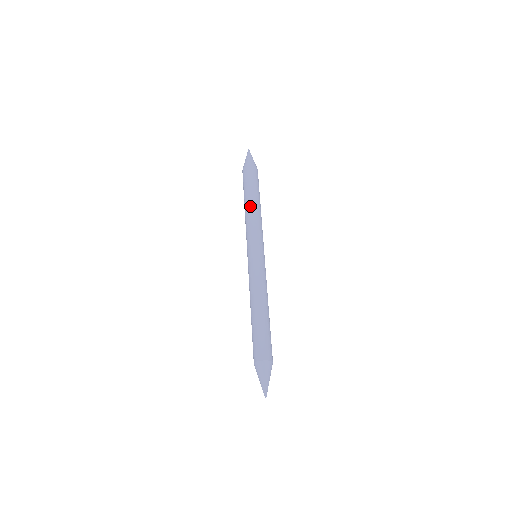
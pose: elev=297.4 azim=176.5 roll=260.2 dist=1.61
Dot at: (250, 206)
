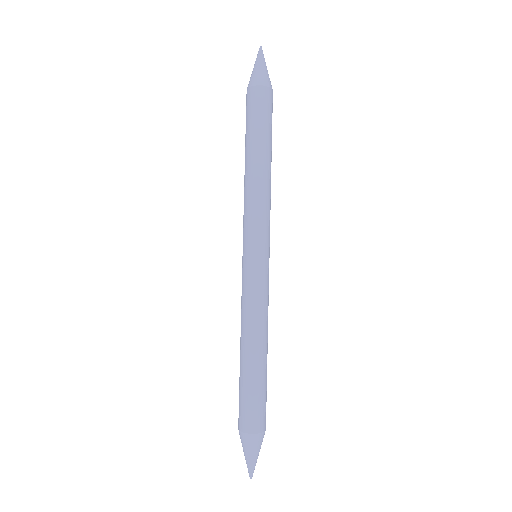
Dot at: (246, 169)
